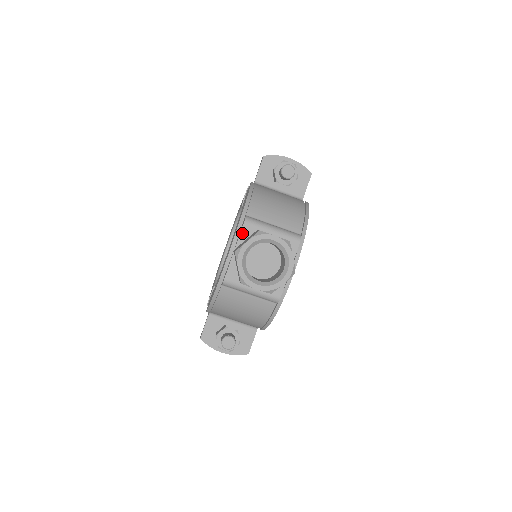
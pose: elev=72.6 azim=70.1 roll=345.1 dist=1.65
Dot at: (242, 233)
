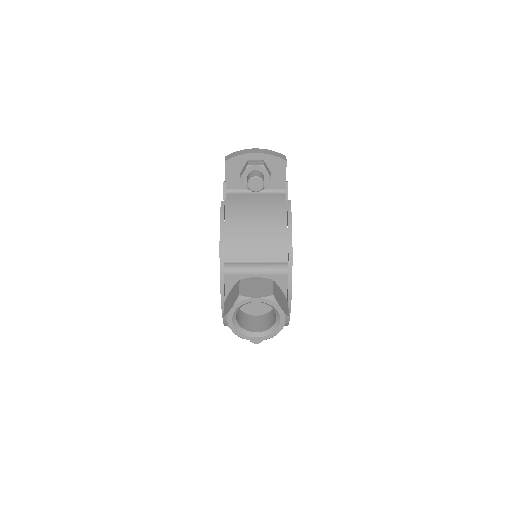
Dot at: (226, 283)
